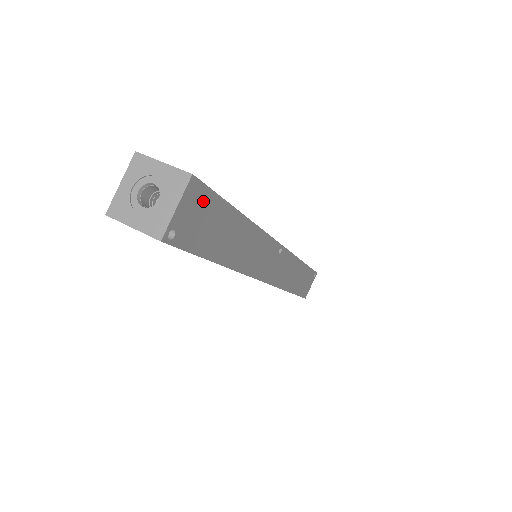
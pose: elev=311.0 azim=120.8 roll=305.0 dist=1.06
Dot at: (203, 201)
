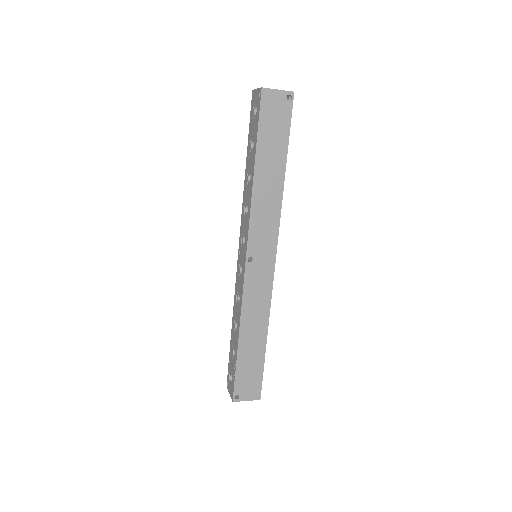
Dot at: occluded
